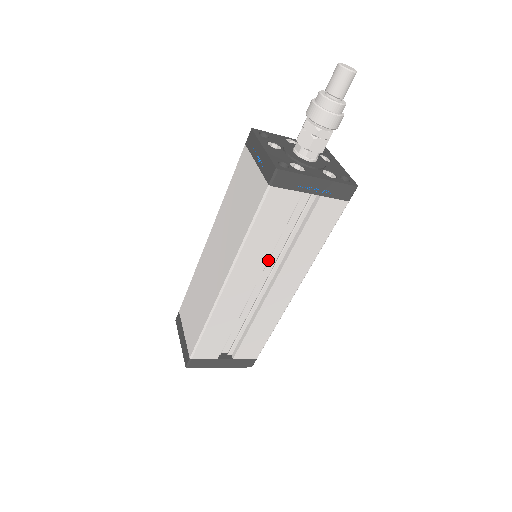
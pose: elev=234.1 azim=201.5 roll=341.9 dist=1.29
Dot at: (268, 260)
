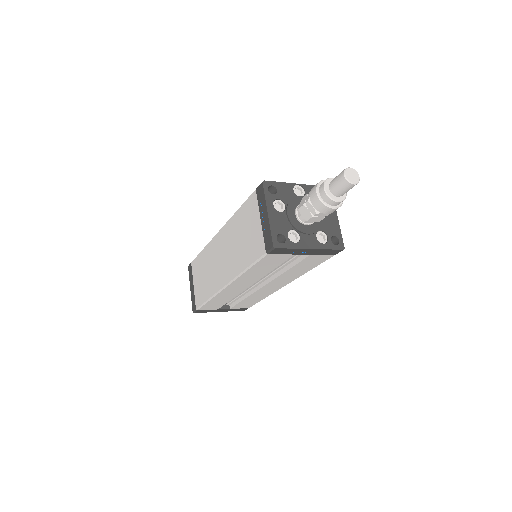
Dot at: occluded
